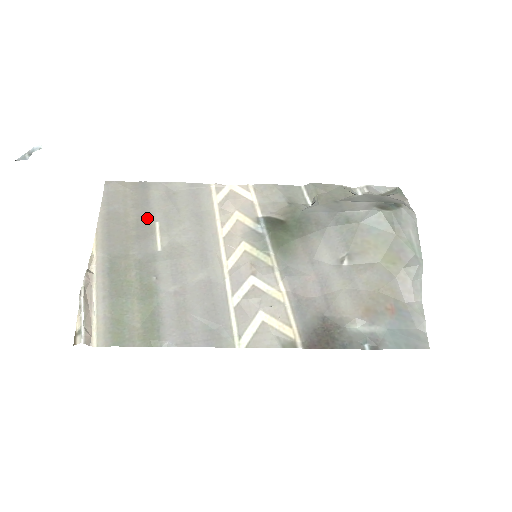
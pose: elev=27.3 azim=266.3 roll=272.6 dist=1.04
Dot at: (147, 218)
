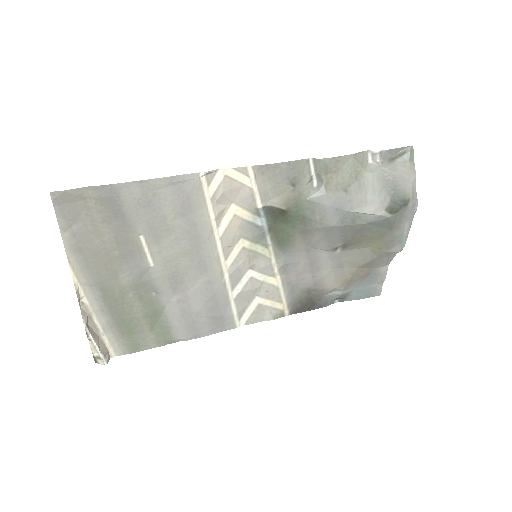
Dot at: (127, 233)
